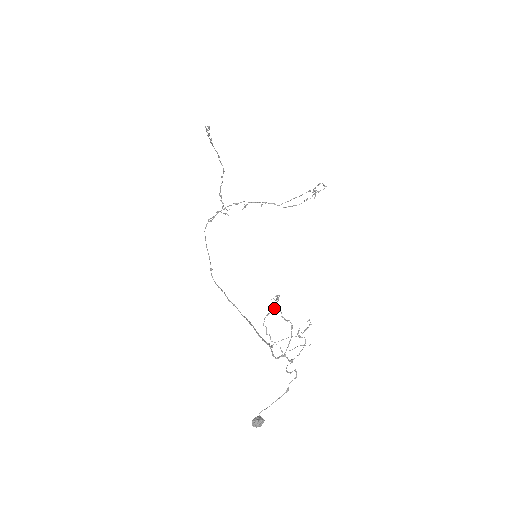
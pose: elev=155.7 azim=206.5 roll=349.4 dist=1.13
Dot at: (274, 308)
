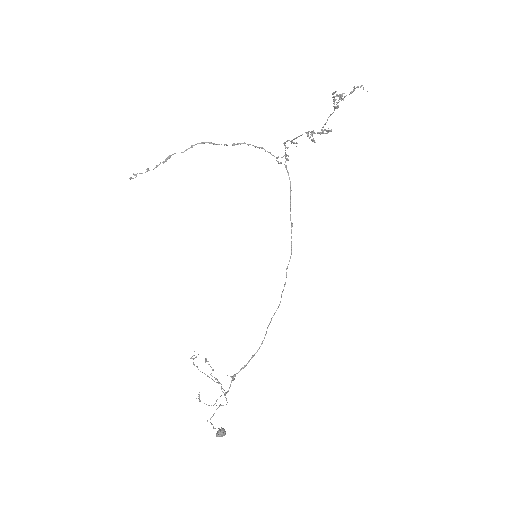
Dot at: (194, 365)
